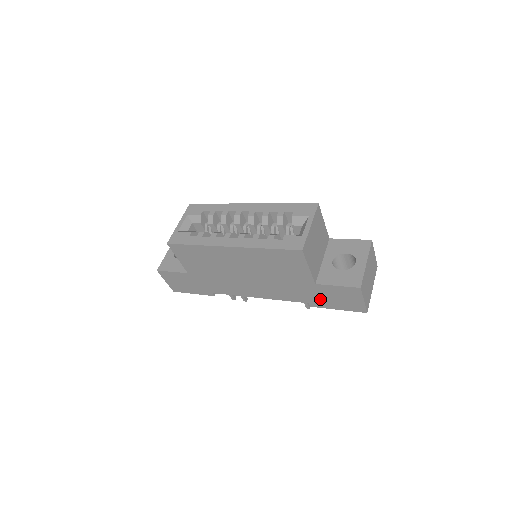
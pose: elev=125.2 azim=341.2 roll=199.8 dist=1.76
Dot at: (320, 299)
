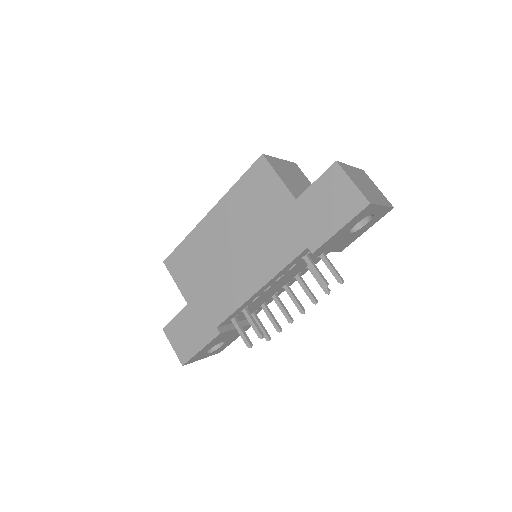
Dot at: (313, 226)
